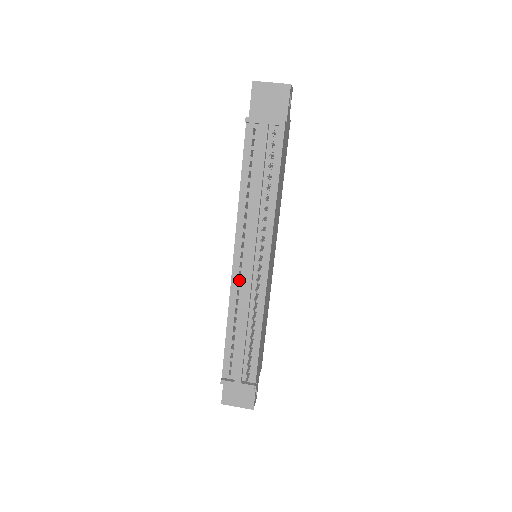
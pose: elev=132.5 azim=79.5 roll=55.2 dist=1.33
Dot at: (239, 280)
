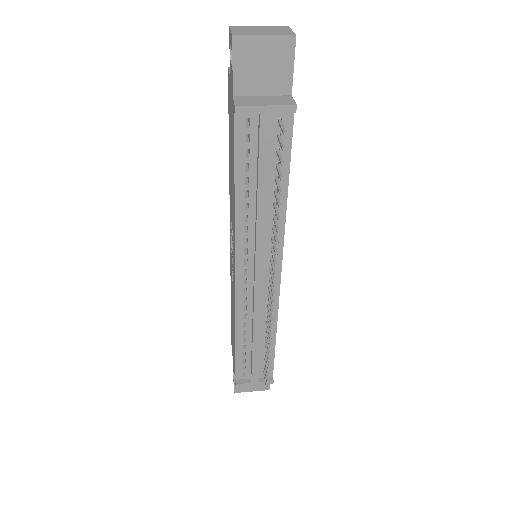
Dot at: (245, 296)
